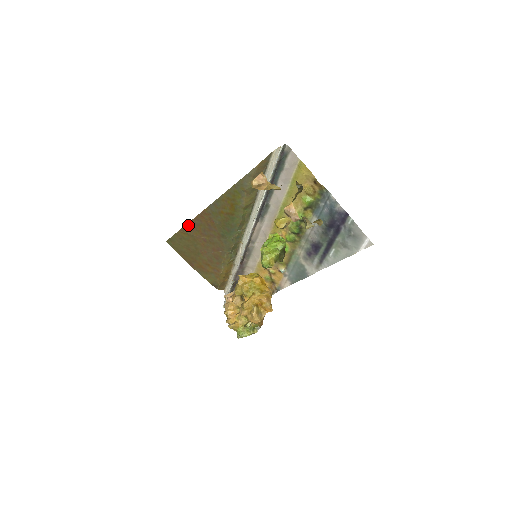
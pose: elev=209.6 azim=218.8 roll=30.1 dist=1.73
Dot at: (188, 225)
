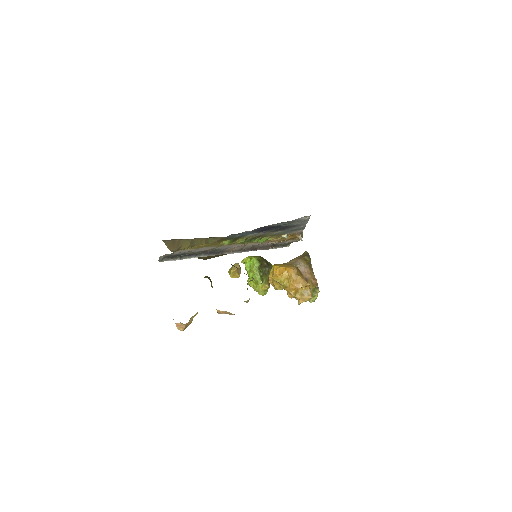
Dot at: occluded
